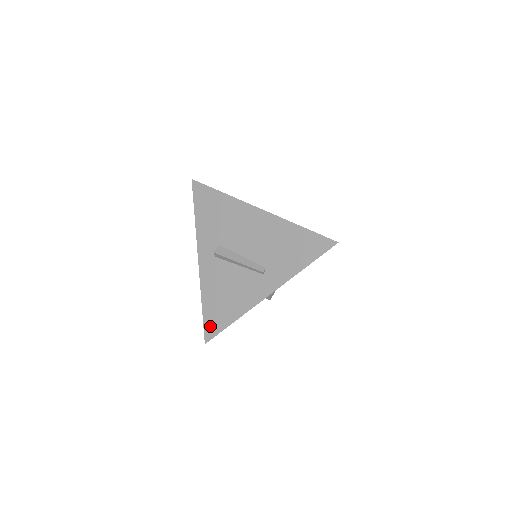
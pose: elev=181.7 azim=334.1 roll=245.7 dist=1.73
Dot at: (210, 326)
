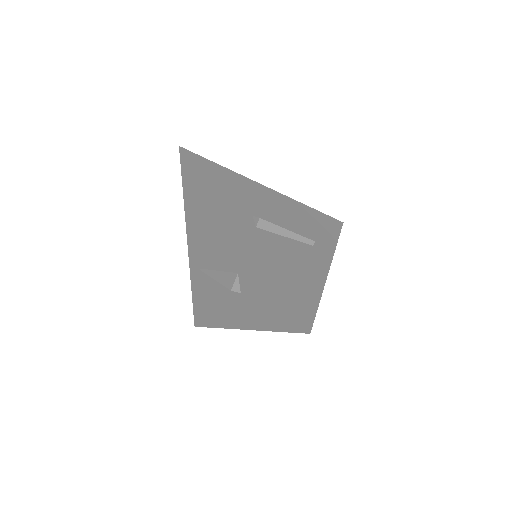
Dot at: (301, 307)
